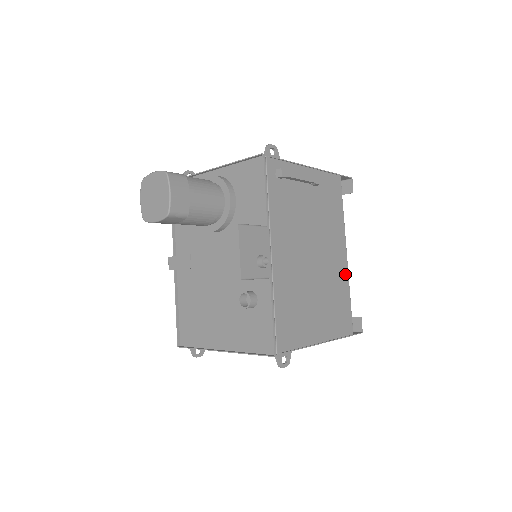
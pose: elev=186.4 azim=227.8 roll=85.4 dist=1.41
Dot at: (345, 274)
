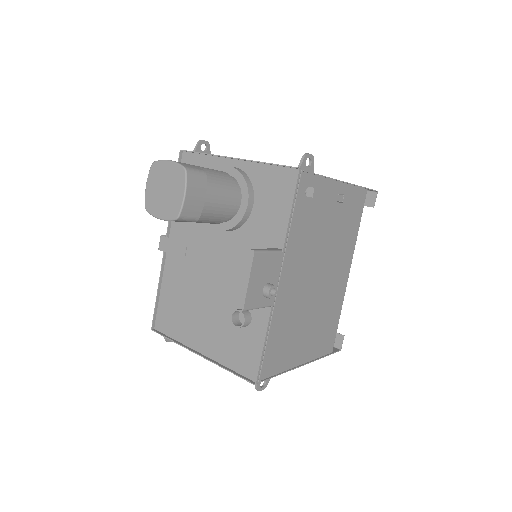
Dot at: (342, 294)
